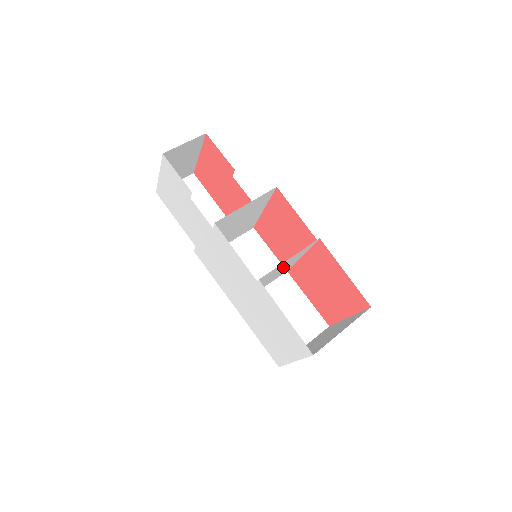
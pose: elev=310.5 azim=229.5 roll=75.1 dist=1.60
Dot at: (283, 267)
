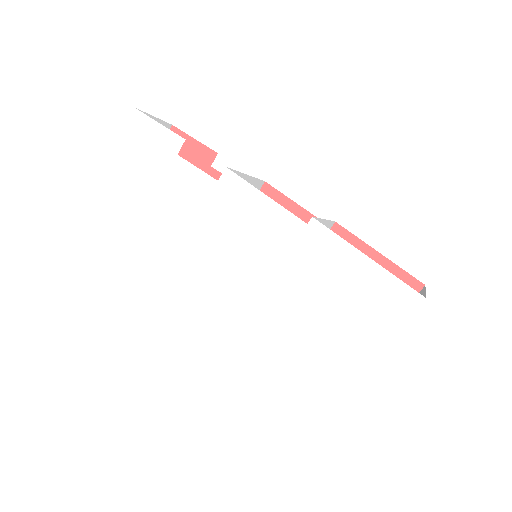
Dot at: occluded
